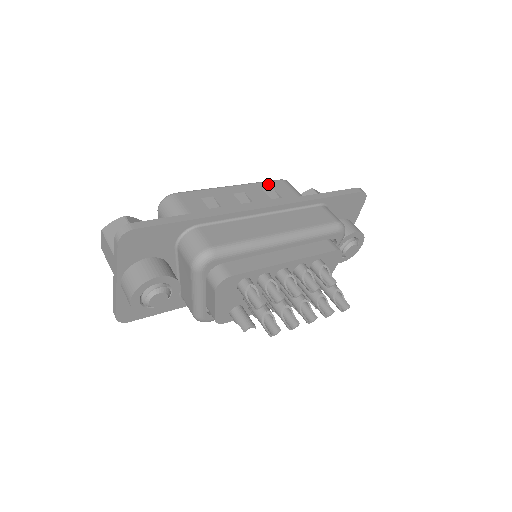
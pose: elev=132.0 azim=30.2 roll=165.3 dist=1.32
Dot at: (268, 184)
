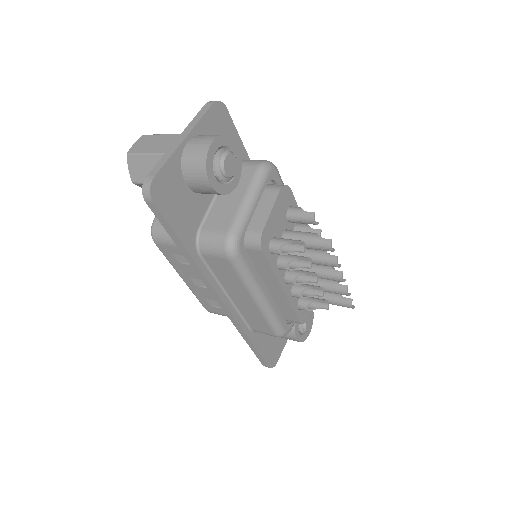
Dot at: occluded
